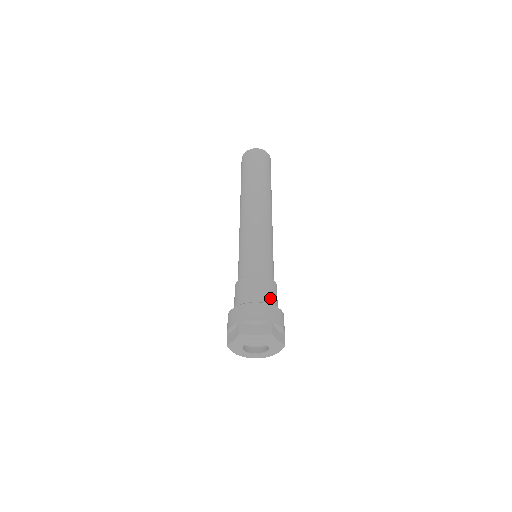
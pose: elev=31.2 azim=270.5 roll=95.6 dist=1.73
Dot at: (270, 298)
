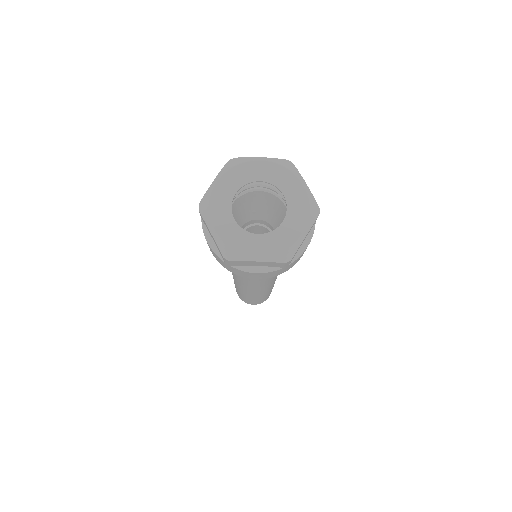
Dot at: occluded
